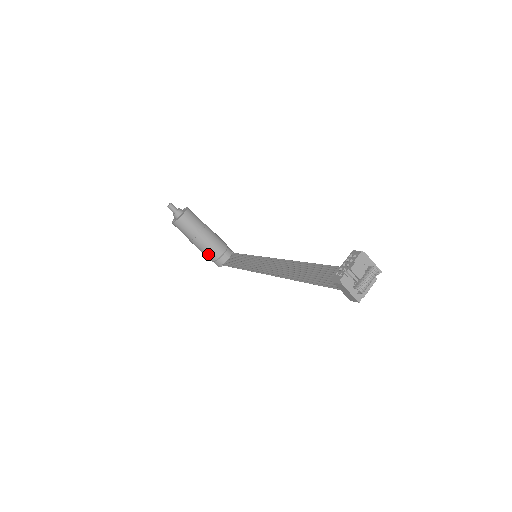
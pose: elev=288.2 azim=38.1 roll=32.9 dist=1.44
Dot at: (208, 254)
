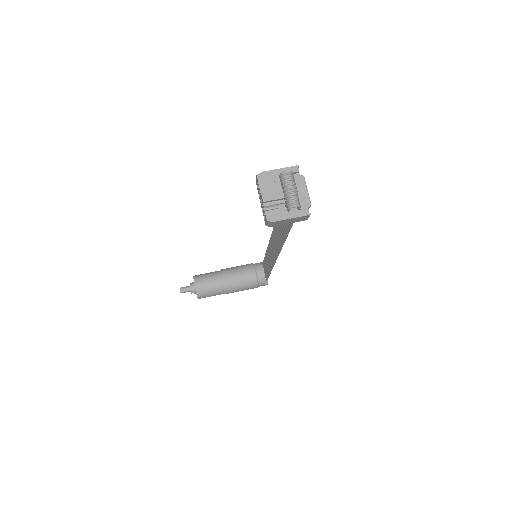
Dot at: (247, 287)
